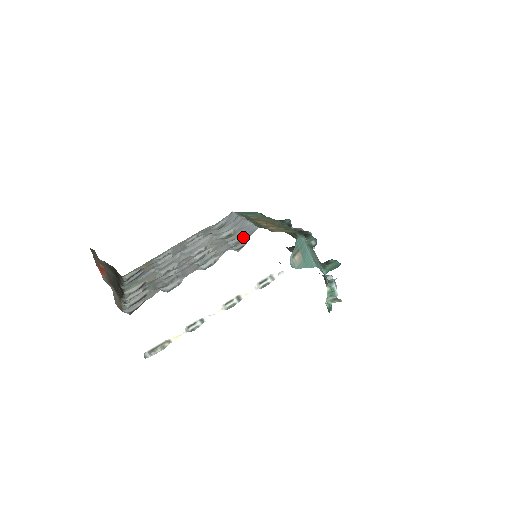
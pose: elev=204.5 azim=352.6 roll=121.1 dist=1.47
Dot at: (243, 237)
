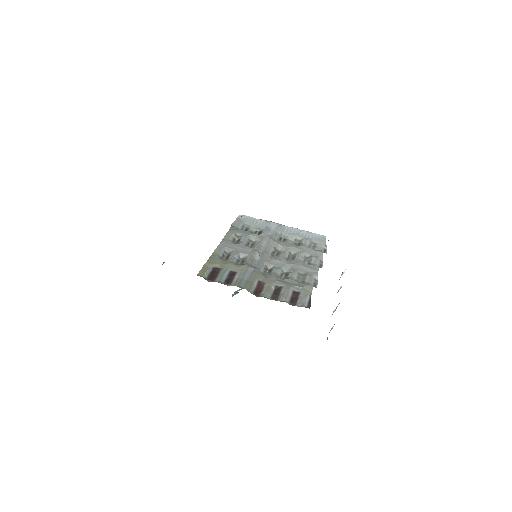
Dot at: (313, 242)
